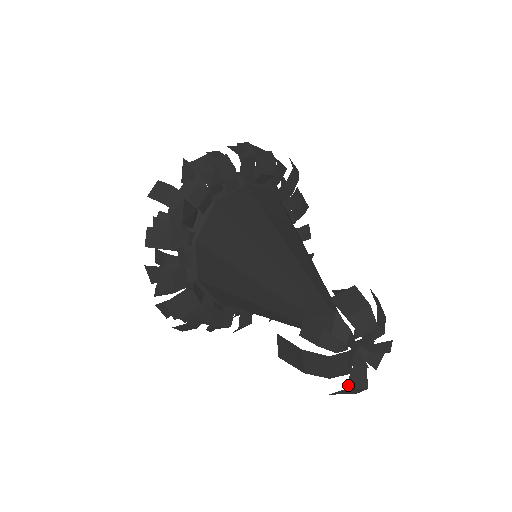
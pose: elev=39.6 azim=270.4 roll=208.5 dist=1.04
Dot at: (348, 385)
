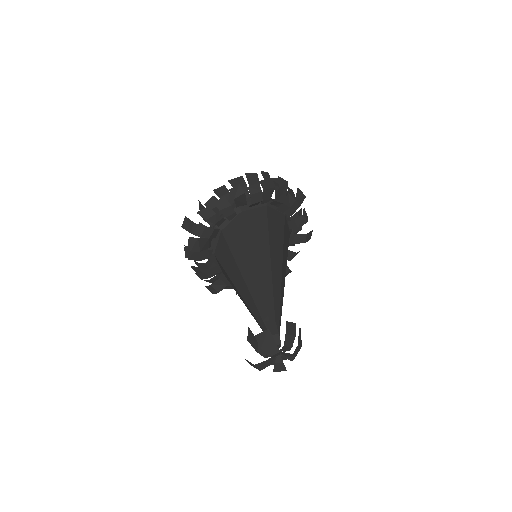
Dot at: (274, 370)
